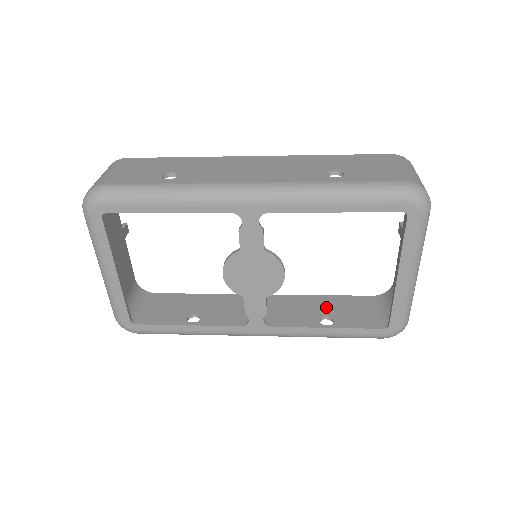
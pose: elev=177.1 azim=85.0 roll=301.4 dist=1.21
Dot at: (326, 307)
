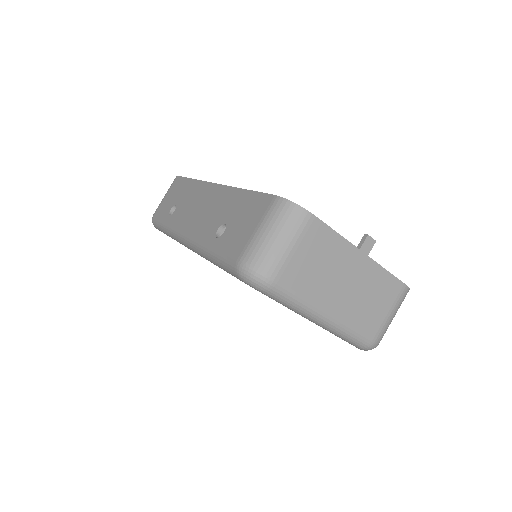
Dot at: occluded
